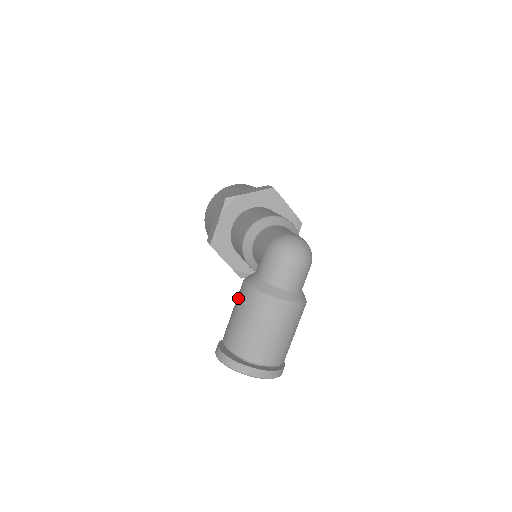
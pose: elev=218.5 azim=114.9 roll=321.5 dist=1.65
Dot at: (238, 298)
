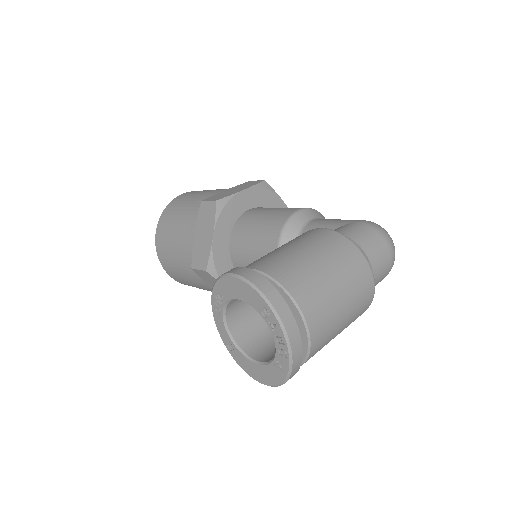
Dot at: (304, 237)
